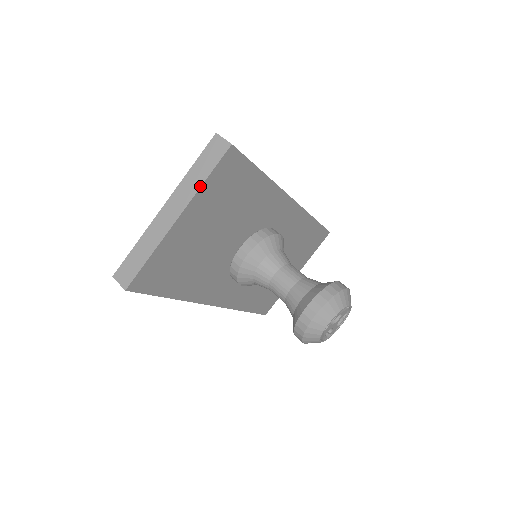
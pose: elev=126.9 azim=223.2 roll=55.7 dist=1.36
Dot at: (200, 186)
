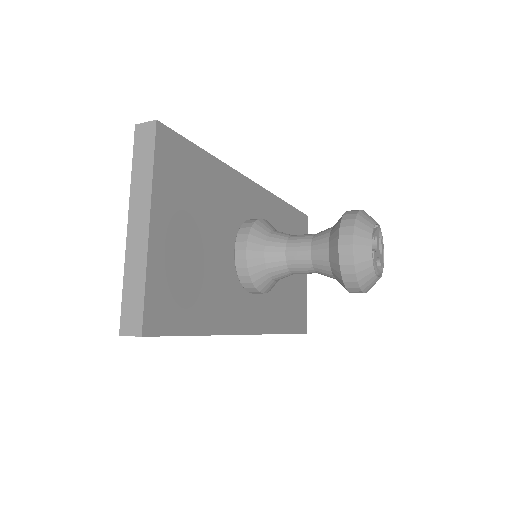
Dot at: (151, 178)
